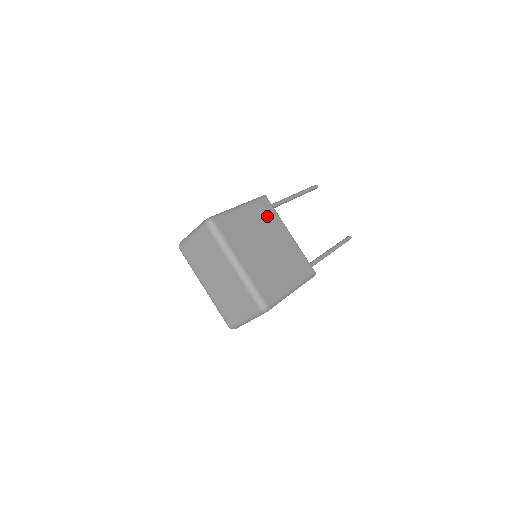
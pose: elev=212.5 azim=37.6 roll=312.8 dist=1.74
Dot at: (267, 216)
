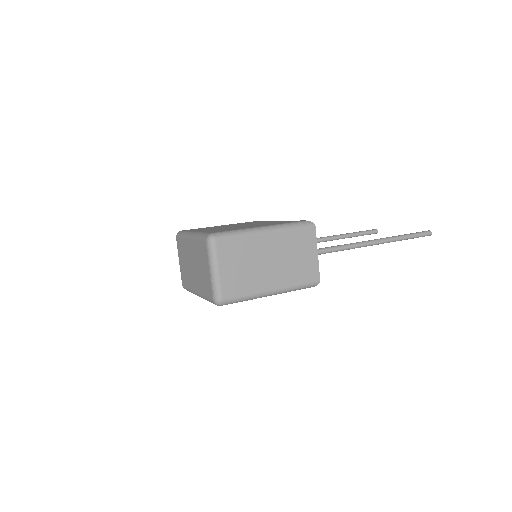
Dot at: occluded
